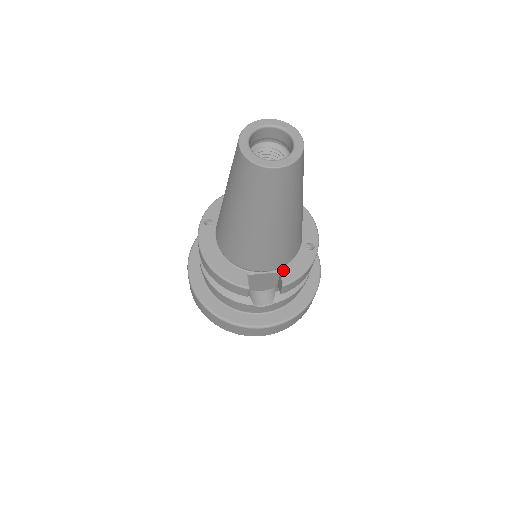
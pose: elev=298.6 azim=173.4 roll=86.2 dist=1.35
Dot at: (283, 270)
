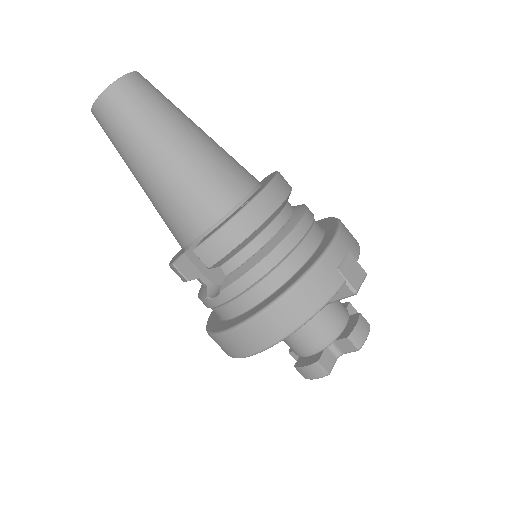
Dot at: (206, 236)
